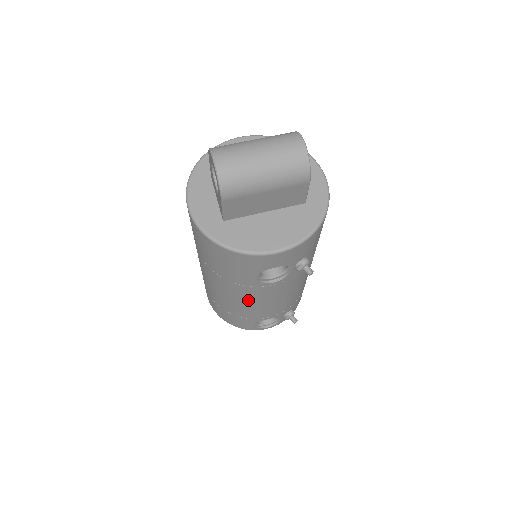
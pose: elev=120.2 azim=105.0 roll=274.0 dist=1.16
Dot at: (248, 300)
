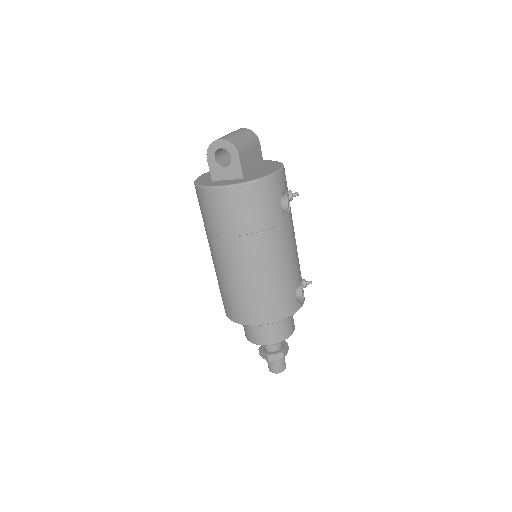
Dot at: (284, 250)
